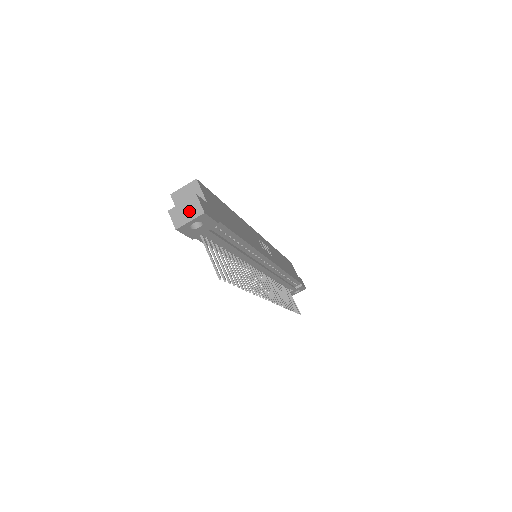
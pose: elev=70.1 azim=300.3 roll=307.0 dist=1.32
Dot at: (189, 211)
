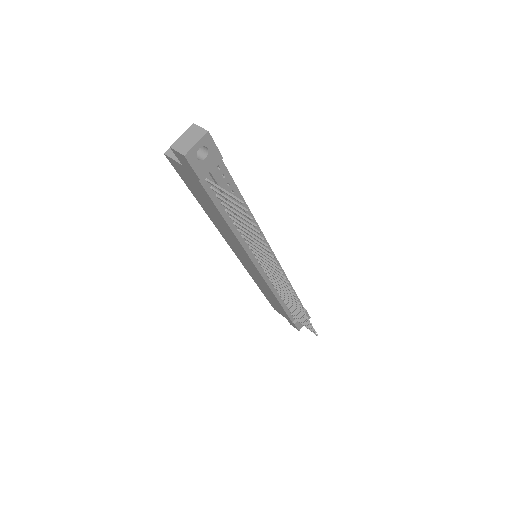
Dot at: (192, 137)
